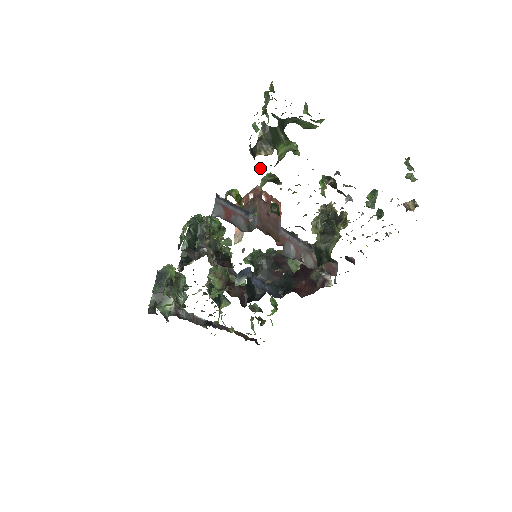
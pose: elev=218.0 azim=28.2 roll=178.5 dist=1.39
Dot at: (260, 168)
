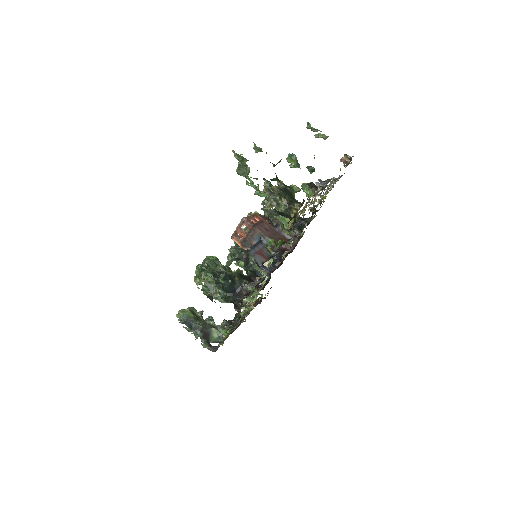
Dot at: (287, 218)
